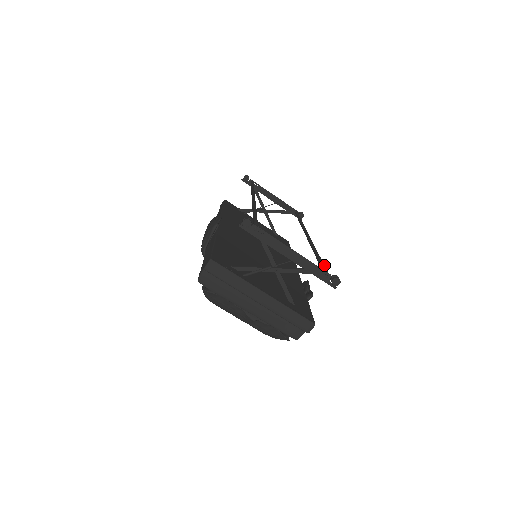
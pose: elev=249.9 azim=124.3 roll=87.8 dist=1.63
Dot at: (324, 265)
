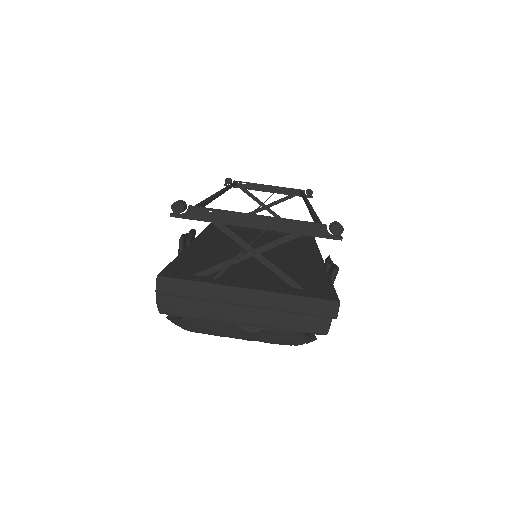
Dot at: (318, 218)
